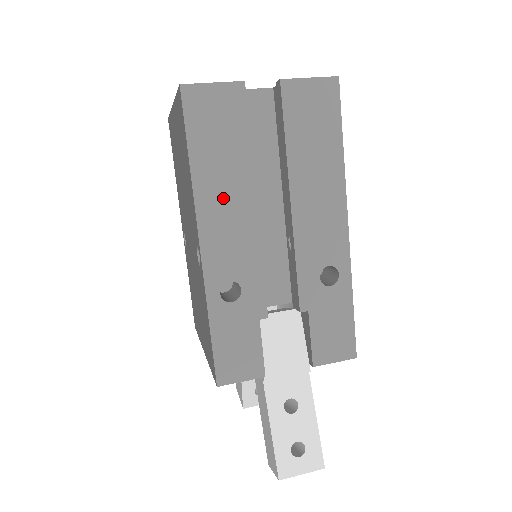
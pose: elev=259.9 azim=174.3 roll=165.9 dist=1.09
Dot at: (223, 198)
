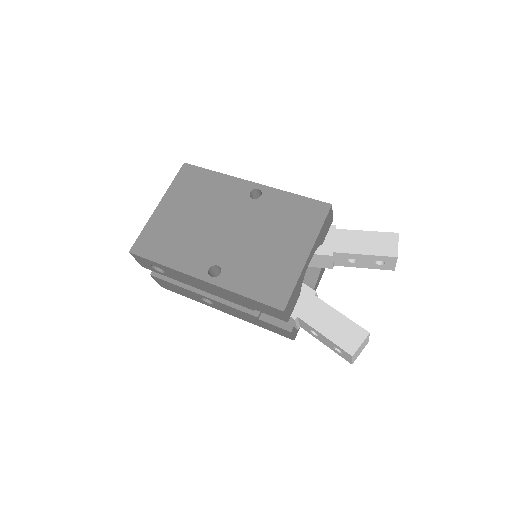
Dot at: occluded
